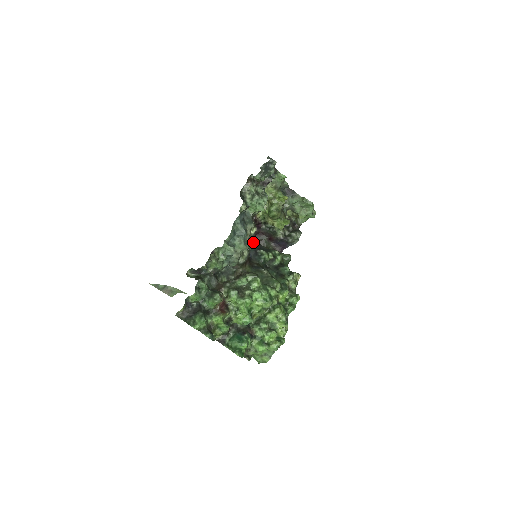
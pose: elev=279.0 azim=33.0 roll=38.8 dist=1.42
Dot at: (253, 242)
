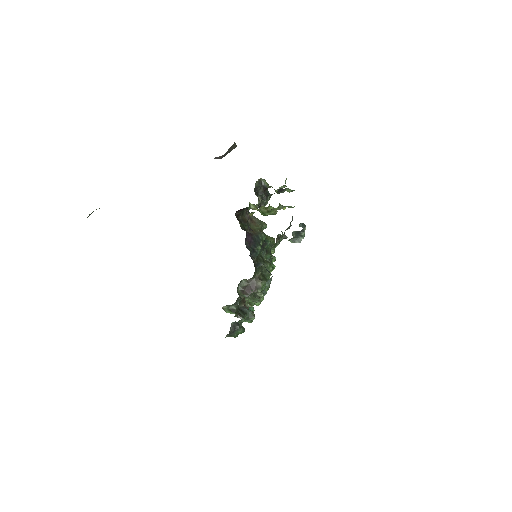
Dot at: (248, 239)
